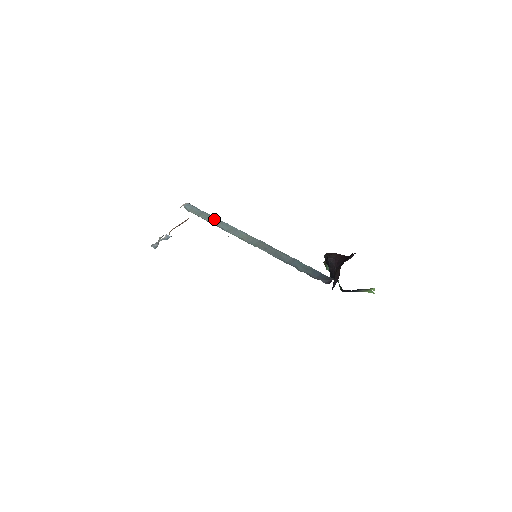
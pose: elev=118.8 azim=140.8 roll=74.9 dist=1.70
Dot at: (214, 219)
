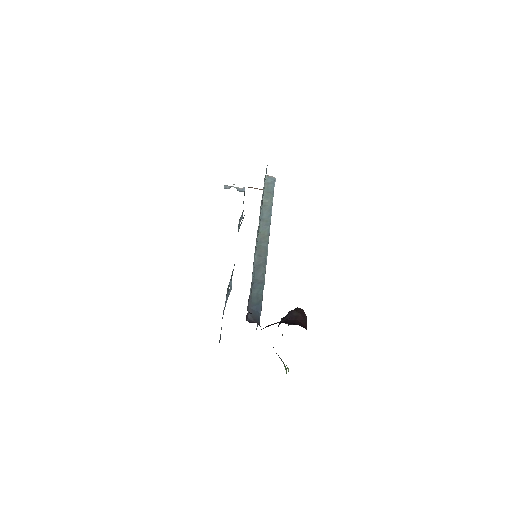
Dot at: (269, 204)
